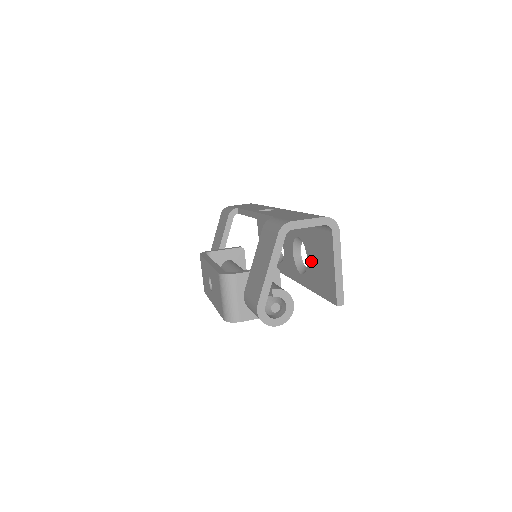
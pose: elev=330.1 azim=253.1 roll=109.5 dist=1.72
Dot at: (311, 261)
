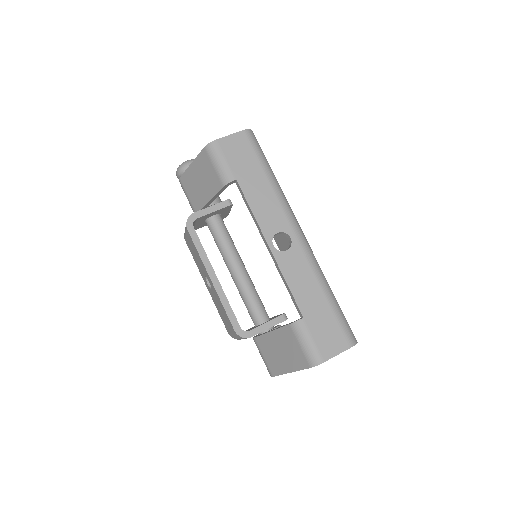
Dot at: occluded
